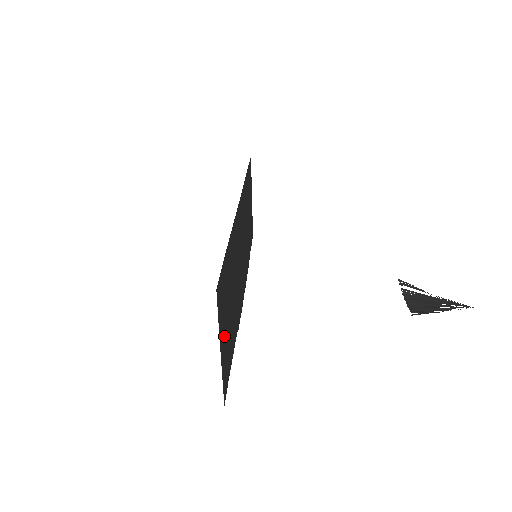
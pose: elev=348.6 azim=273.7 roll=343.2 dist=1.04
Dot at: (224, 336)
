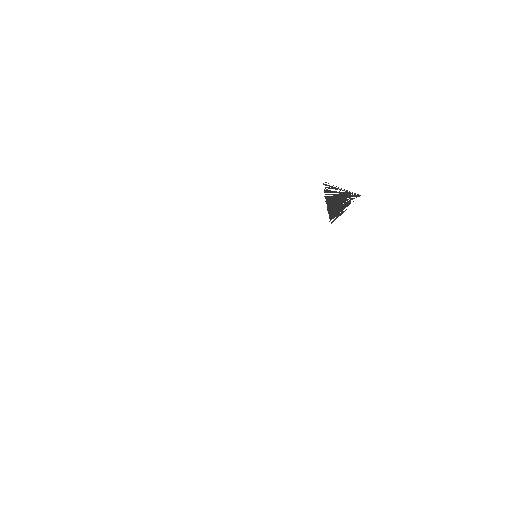
Dot at: occluded
